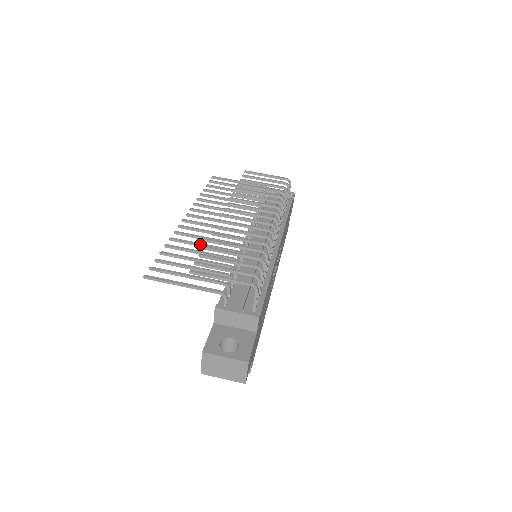
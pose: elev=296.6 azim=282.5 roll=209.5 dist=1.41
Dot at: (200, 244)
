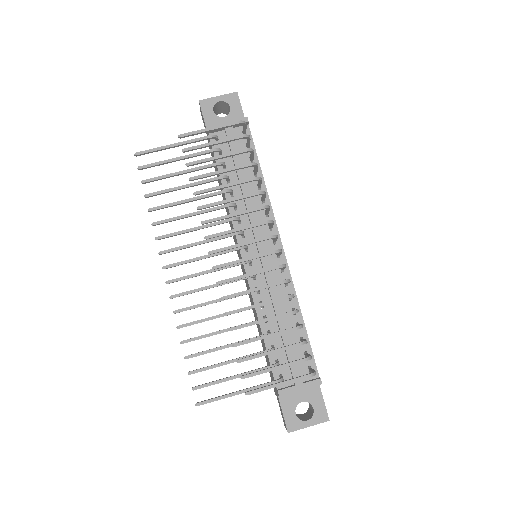
Dot at: occluded
